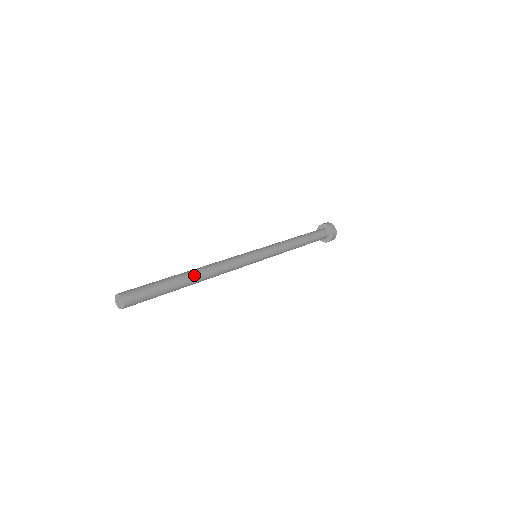
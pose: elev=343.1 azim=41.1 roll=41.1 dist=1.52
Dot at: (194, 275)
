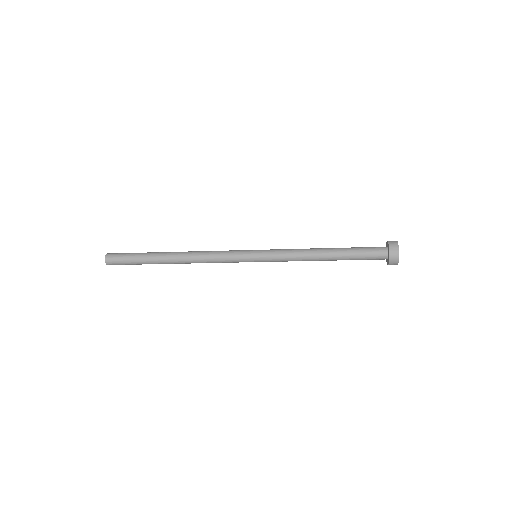
Dot at: (171, 253)
